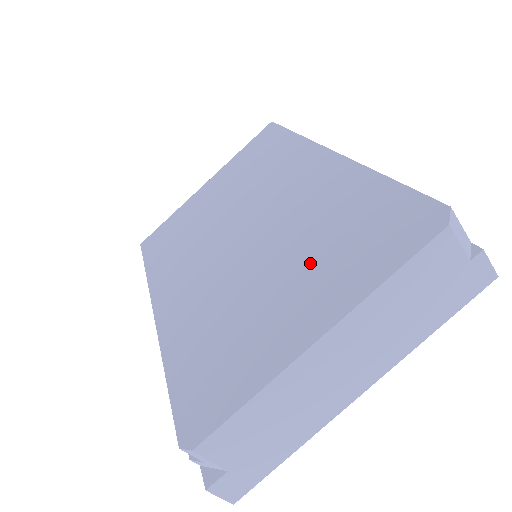
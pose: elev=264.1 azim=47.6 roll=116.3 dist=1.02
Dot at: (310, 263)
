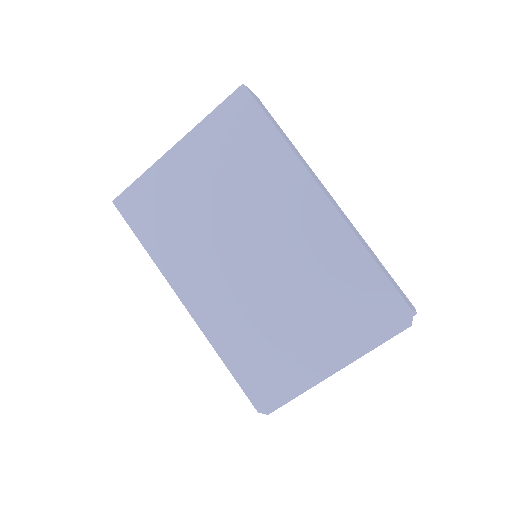
Dot at: (324, 316)
